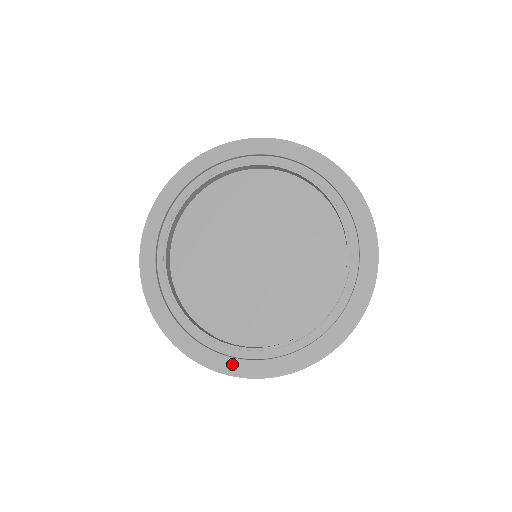
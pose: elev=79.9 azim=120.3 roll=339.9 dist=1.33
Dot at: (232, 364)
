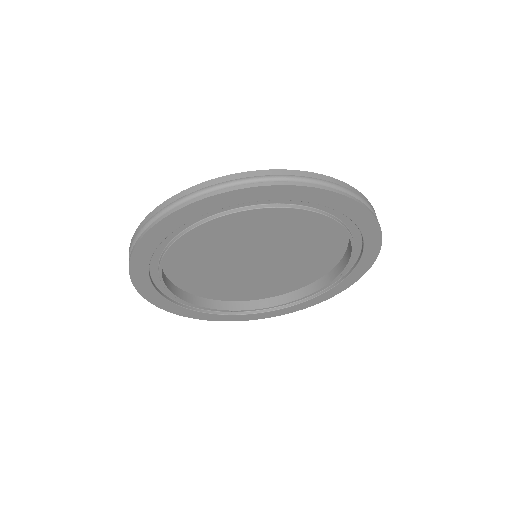
Dot at: (312, 302)
